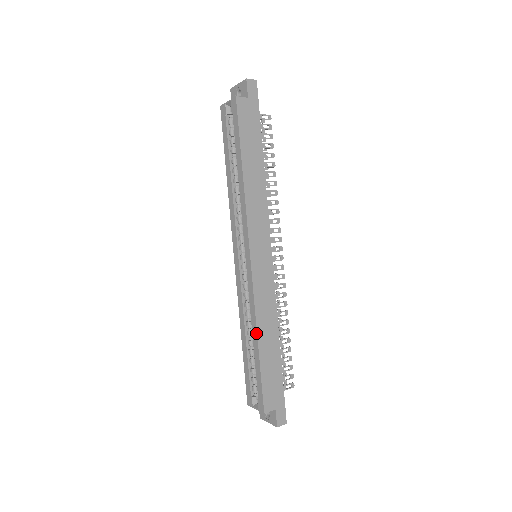
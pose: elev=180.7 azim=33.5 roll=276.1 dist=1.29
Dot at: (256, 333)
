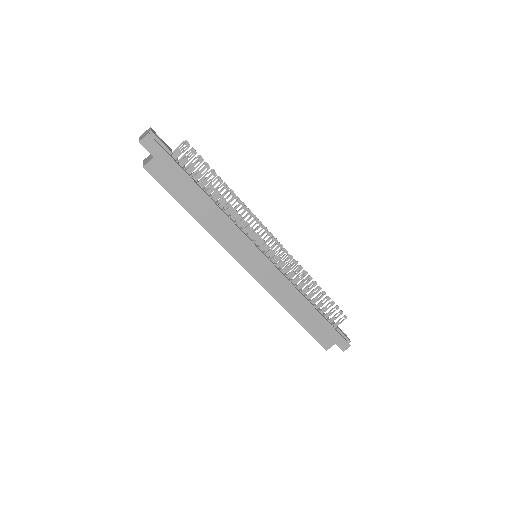
Dot at: (288, 312)
